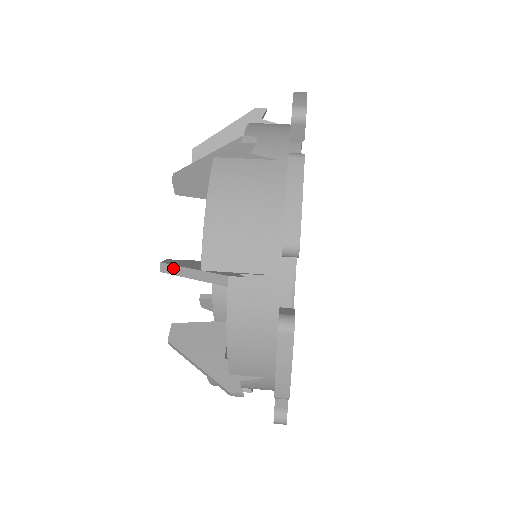
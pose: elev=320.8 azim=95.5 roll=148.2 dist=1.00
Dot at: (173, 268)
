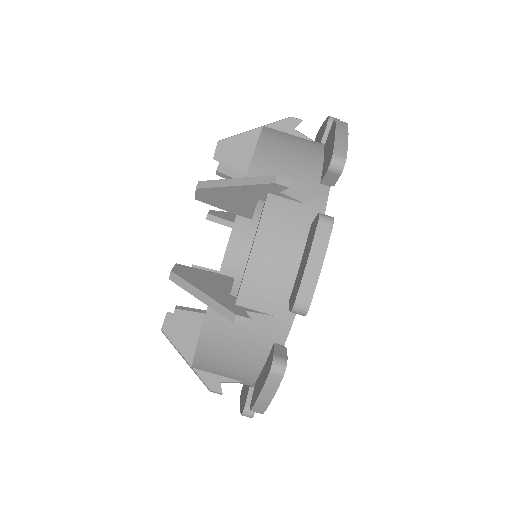
Dot at: (171, 343)
